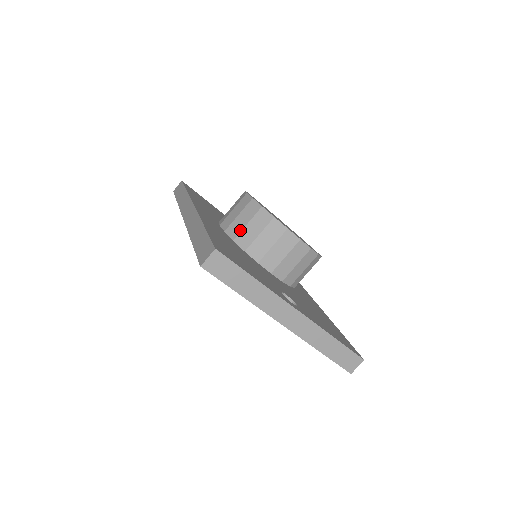
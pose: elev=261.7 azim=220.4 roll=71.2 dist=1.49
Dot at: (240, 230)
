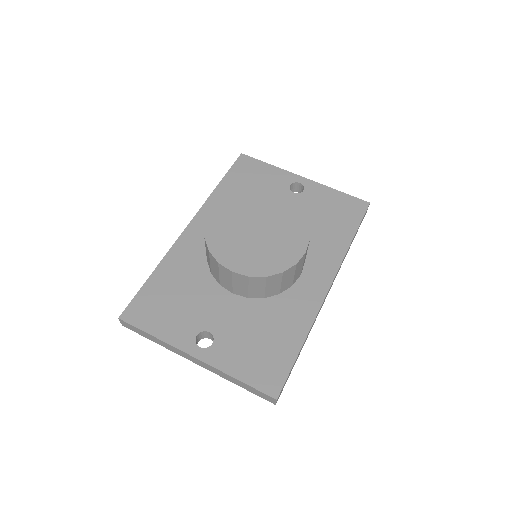
Dot at: (206, 253)
